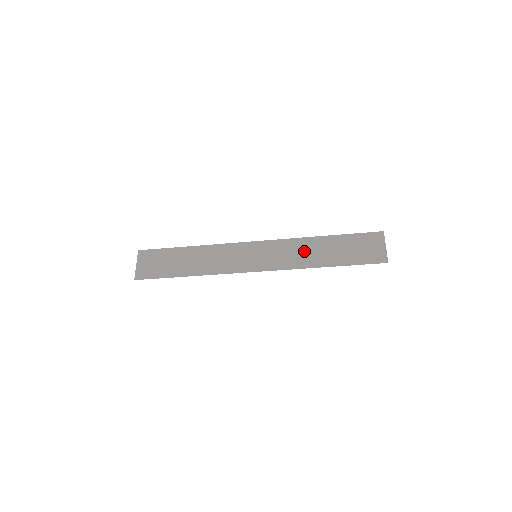
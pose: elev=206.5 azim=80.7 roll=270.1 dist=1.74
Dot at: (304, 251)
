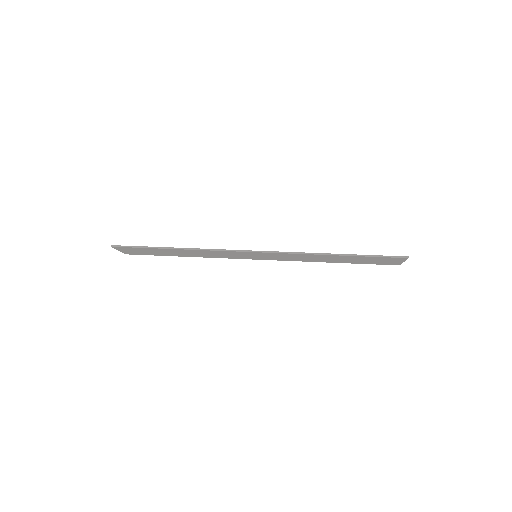
Dot at: (311, 258)
